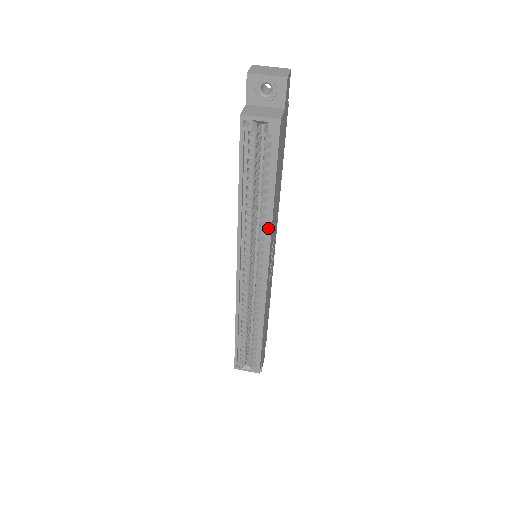
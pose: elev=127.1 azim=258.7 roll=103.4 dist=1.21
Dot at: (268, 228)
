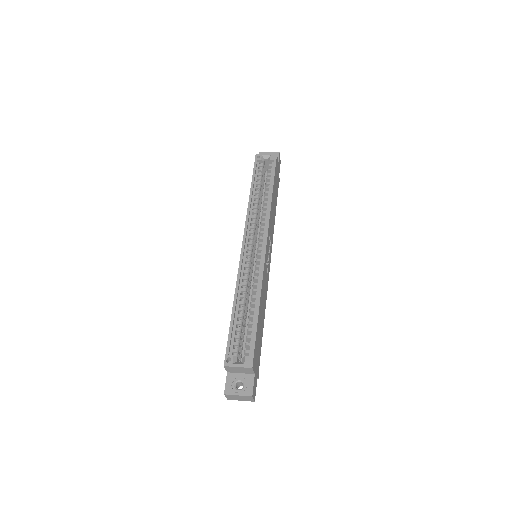
Dot at: (268, 208)
